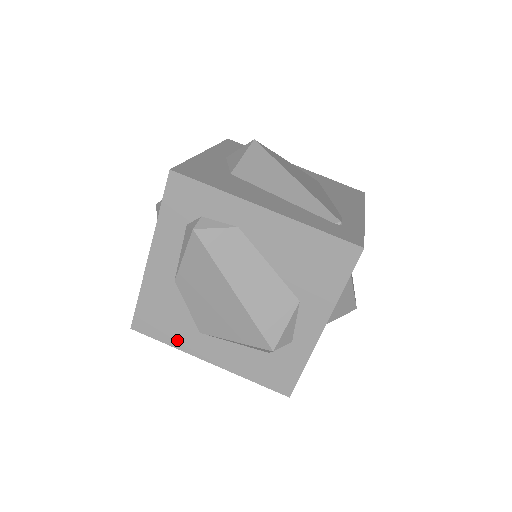
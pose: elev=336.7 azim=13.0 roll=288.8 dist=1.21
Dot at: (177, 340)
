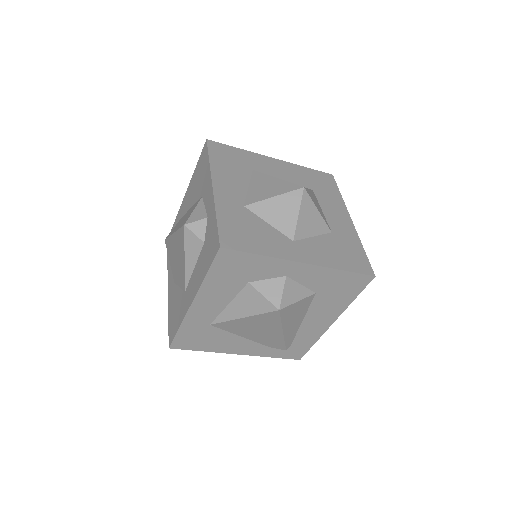
Dot at: (181, 317)
